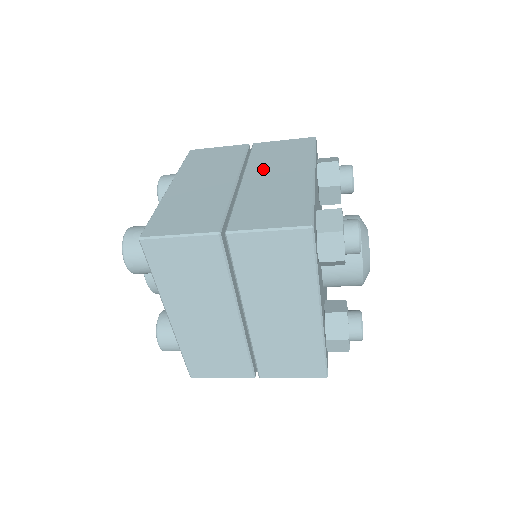
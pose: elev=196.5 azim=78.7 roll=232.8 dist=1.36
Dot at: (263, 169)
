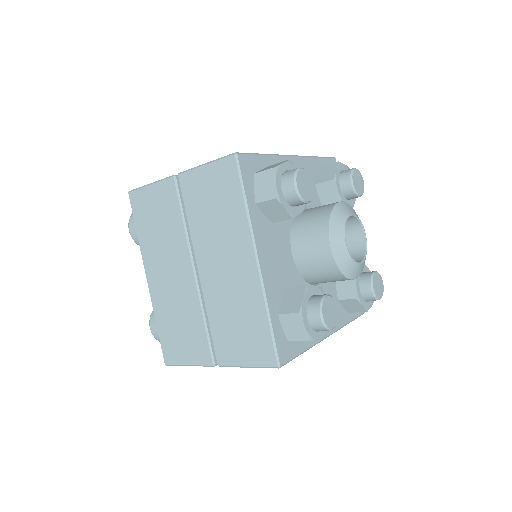
Dot at: (208, 248)
